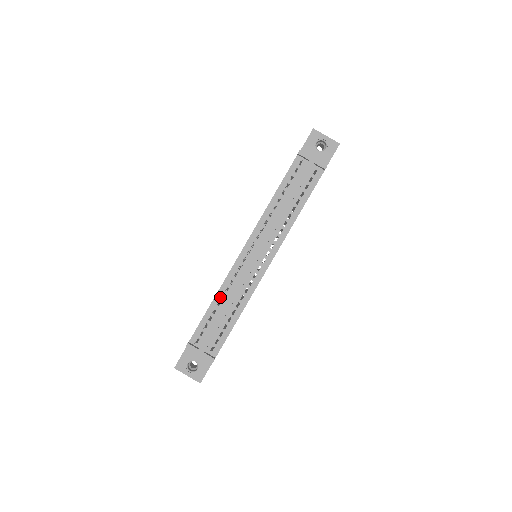
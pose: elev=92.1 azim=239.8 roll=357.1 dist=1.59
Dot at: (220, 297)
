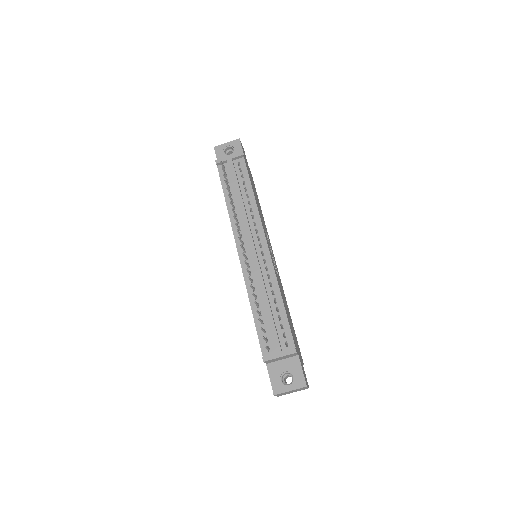
Dot at: occluded
